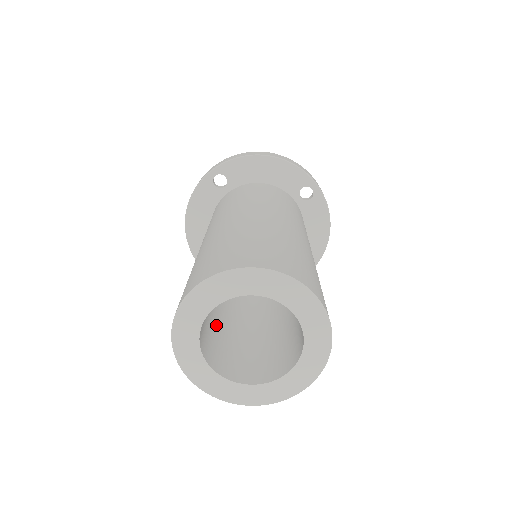
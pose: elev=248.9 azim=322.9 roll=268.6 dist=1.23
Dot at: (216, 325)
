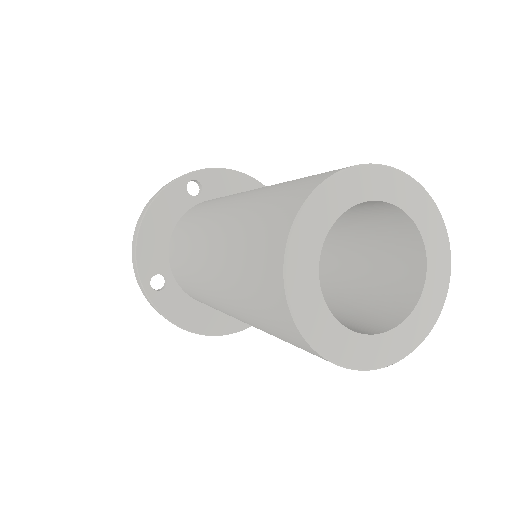
Dot at: occluded
